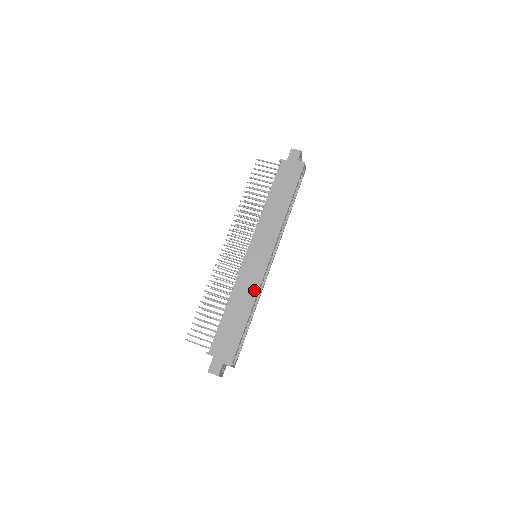
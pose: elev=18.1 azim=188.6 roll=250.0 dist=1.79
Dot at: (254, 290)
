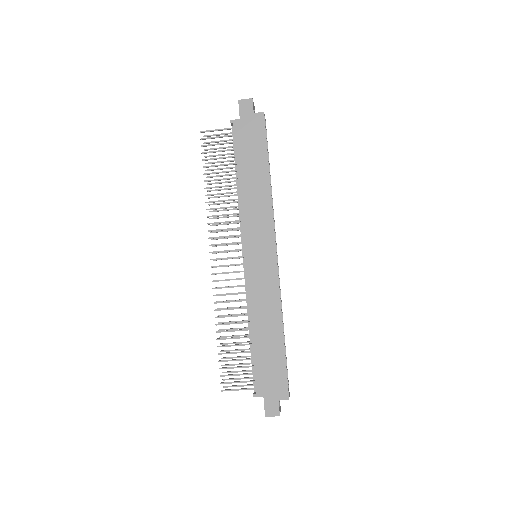
Dot at: (275, 300)
